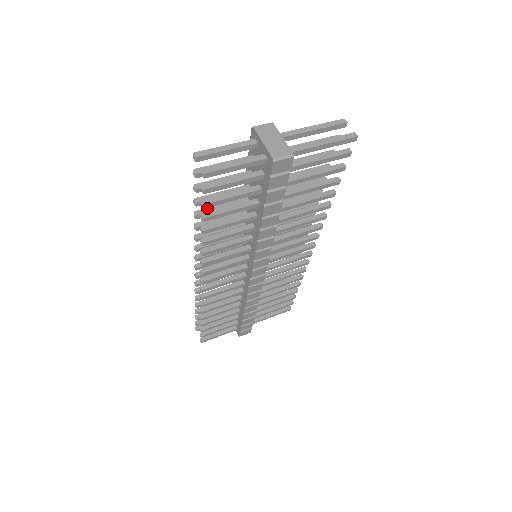
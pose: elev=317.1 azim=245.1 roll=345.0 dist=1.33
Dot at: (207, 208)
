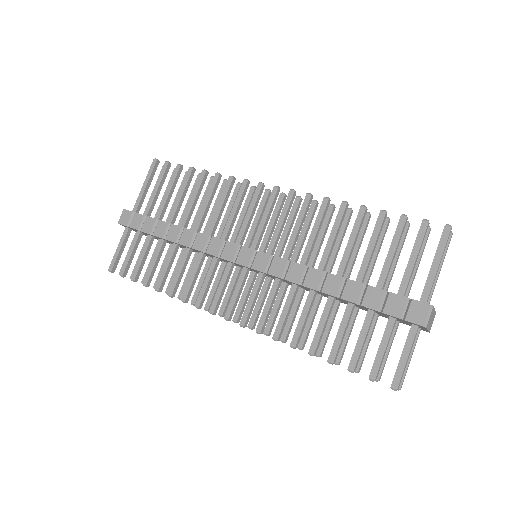
Dot at: (319, 342)
